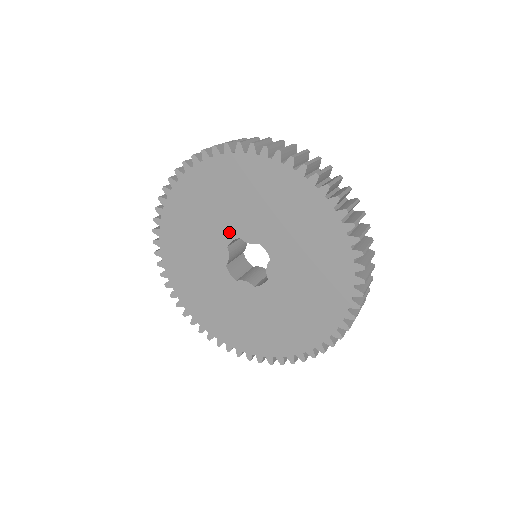
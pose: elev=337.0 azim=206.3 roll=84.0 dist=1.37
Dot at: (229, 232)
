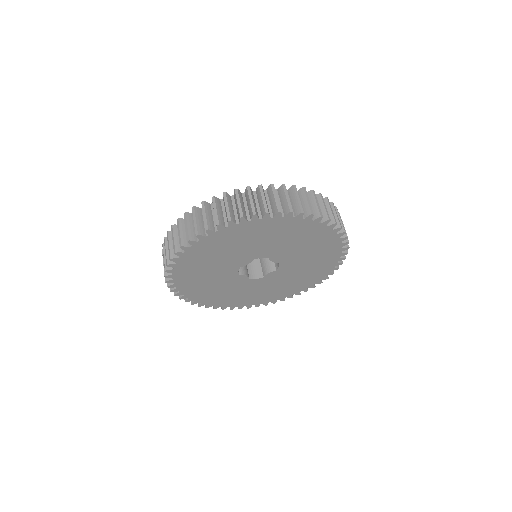
Dot at: (231, 271)
